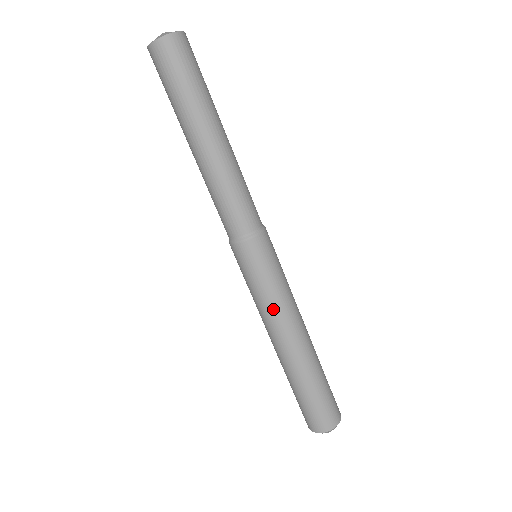
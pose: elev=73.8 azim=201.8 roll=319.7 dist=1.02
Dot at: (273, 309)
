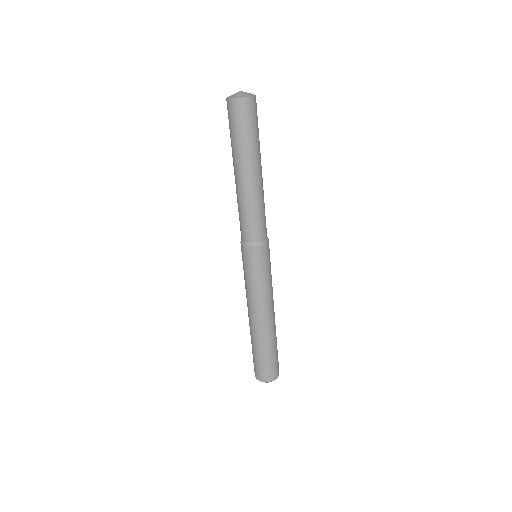
Dot at: (249, 293)
